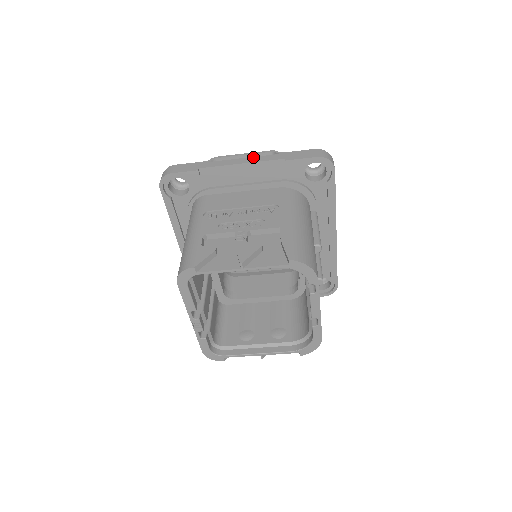
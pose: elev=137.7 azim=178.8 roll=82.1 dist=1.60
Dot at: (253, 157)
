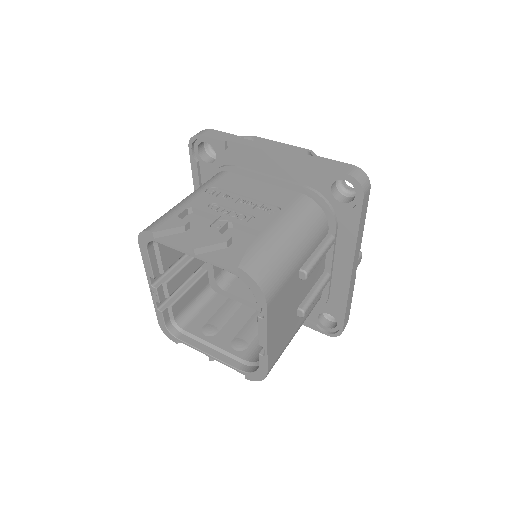
Dot at: (285, 149)
